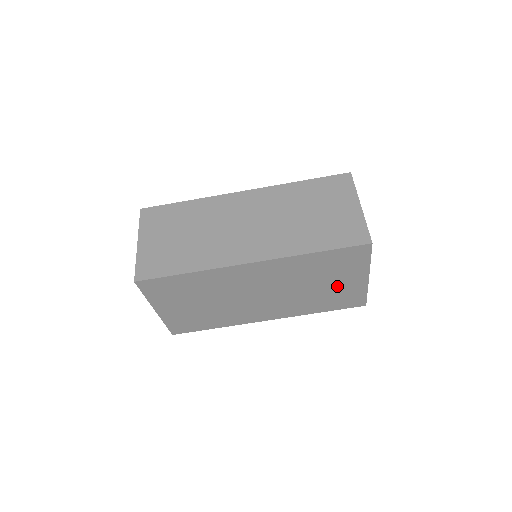
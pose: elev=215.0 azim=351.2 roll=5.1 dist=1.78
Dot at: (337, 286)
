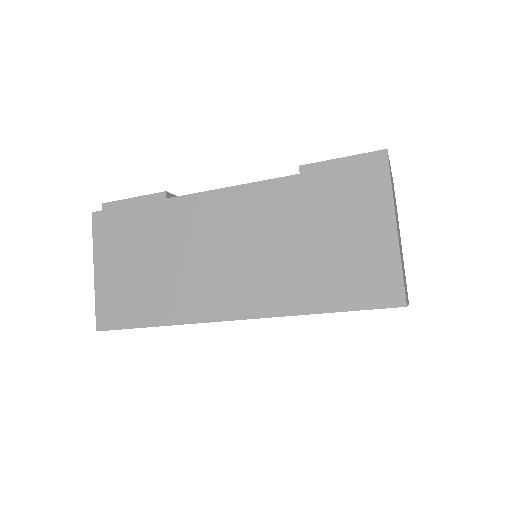
Dot at: occluded
